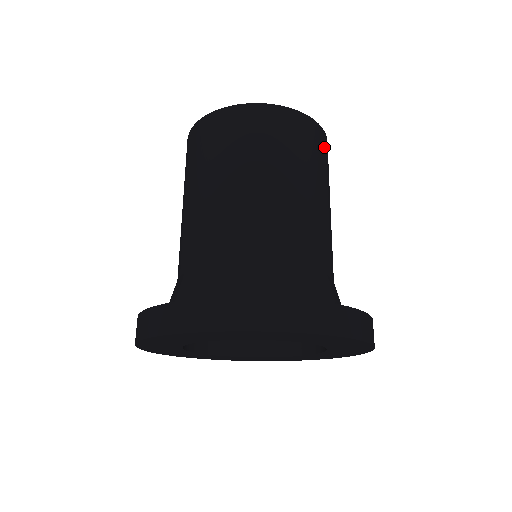
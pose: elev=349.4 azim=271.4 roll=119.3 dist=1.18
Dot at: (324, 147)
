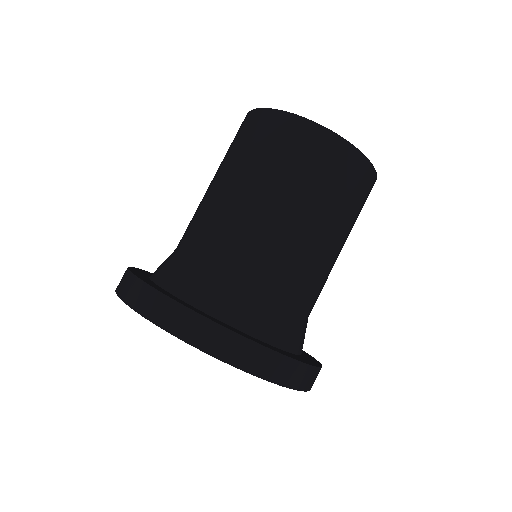
Dot at: (364, 184)
